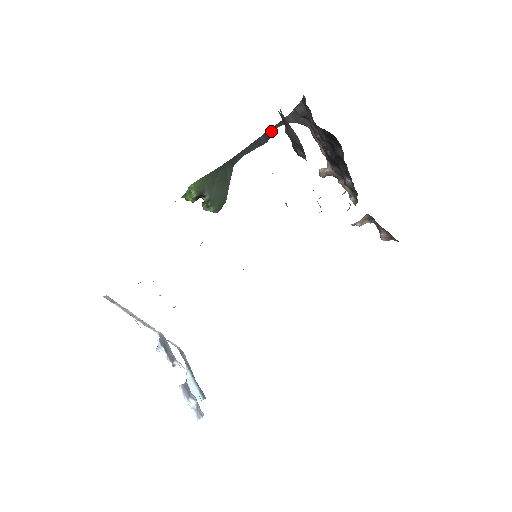
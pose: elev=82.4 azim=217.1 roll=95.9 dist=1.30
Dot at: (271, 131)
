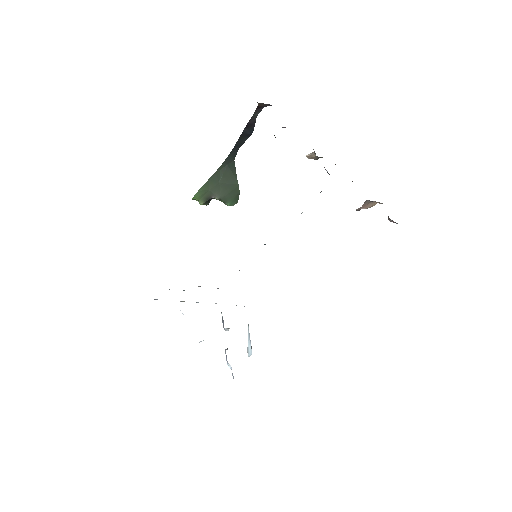
Dot at: (252, 121)
